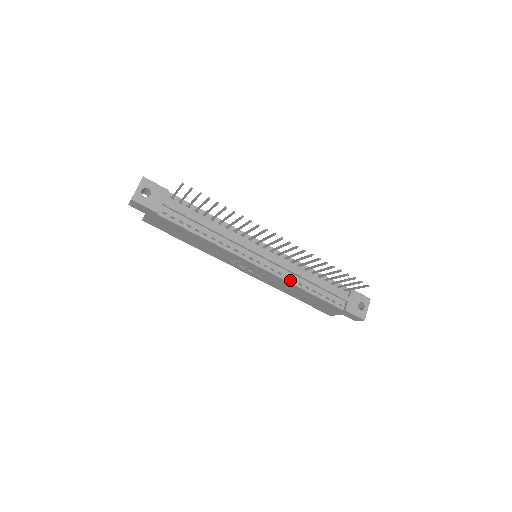
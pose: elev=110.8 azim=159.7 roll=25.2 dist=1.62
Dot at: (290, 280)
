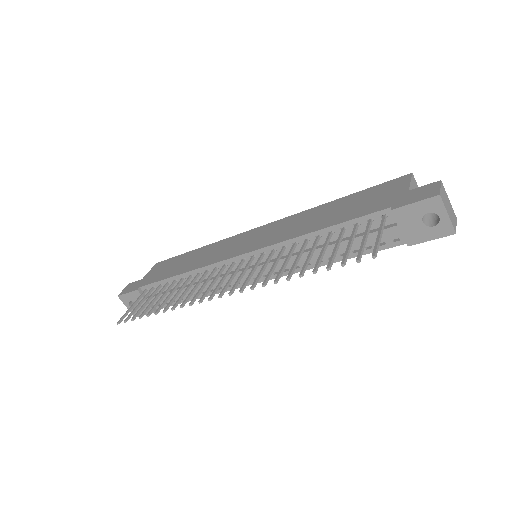
Dot at: occluded
